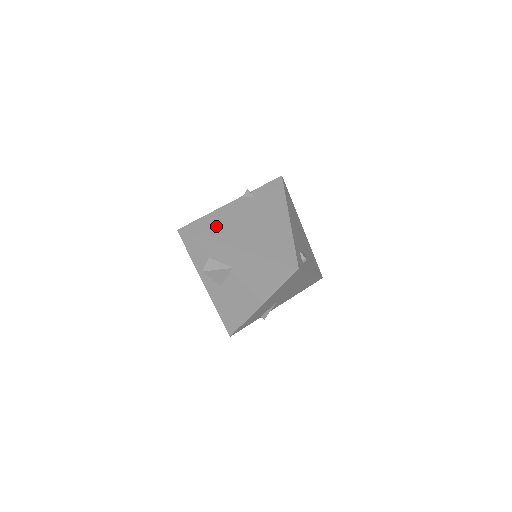
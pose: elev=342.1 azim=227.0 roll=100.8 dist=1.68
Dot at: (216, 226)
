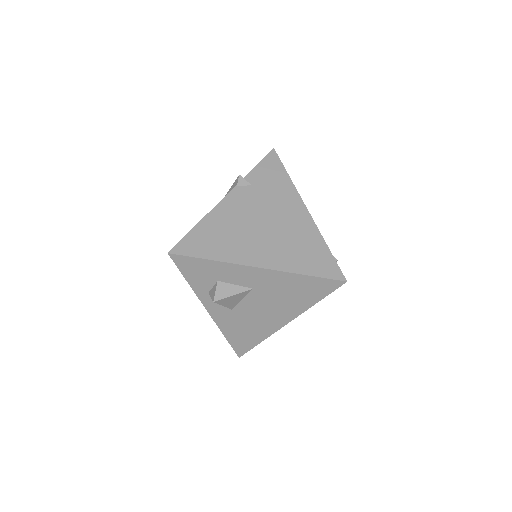
Dot at: (220, 238)
